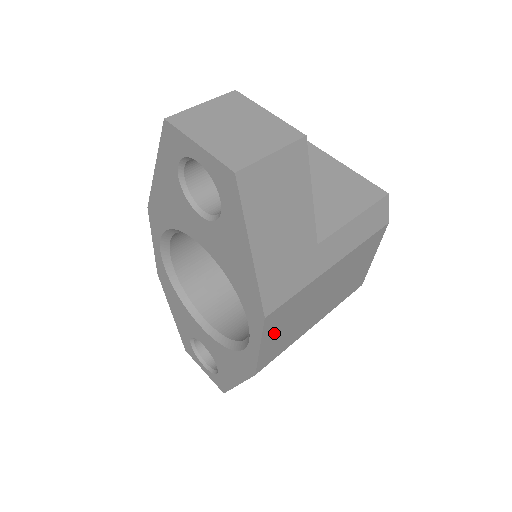
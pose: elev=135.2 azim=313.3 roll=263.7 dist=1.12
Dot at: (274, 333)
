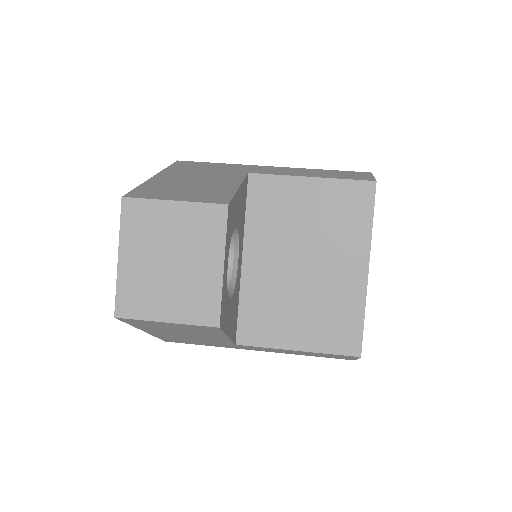
Dot at: occluded
